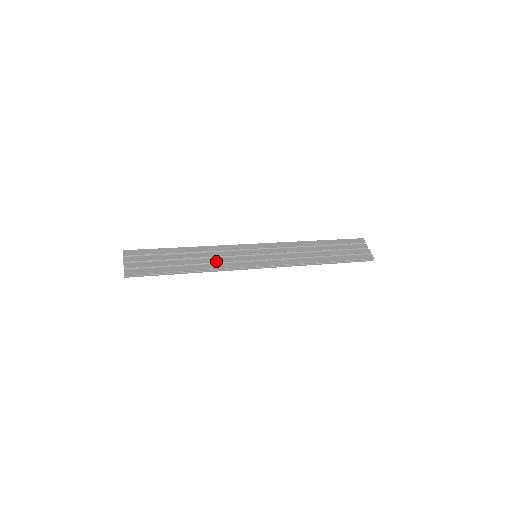
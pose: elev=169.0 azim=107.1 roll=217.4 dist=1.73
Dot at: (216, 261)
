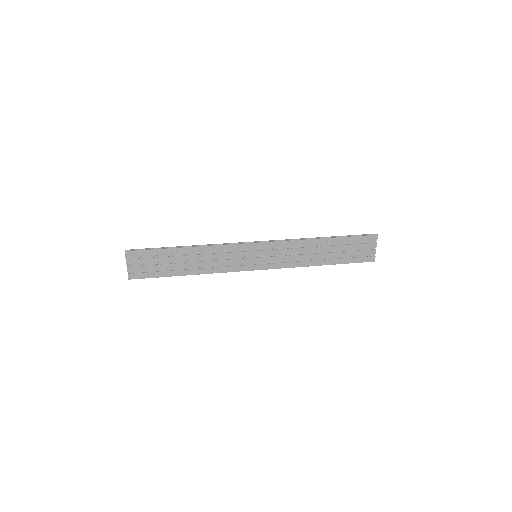
Dot at: (215, 265)
